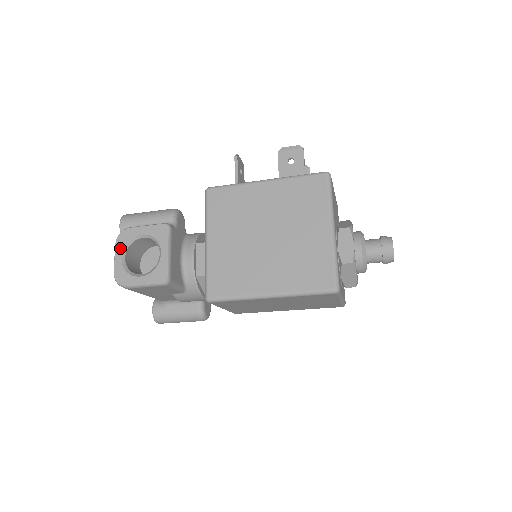
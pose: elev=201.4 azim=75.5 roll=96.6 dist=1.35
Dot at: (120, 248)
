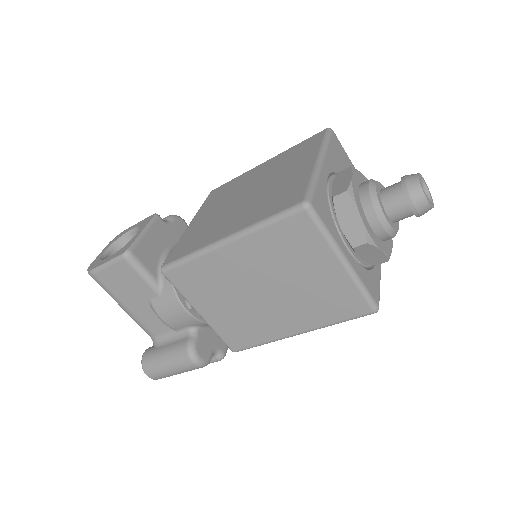
Dot at: (109, 245)
